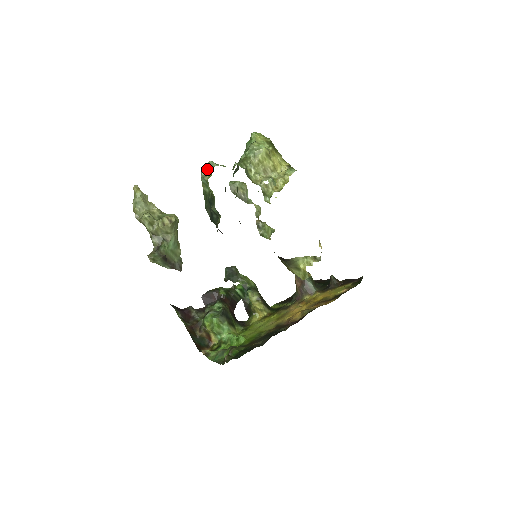
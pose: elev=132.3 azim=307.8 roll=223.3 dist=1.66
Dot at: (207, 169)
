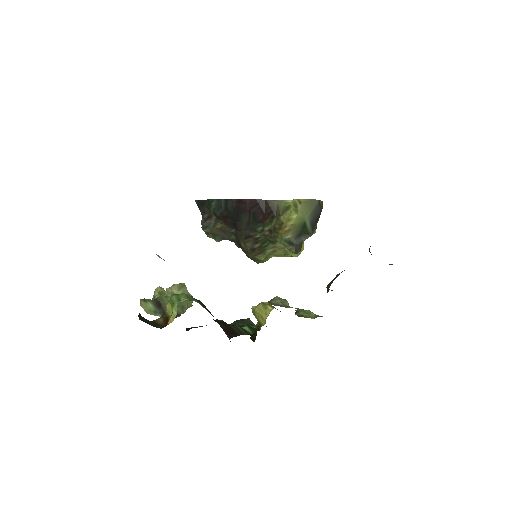
Dot at: occluded
